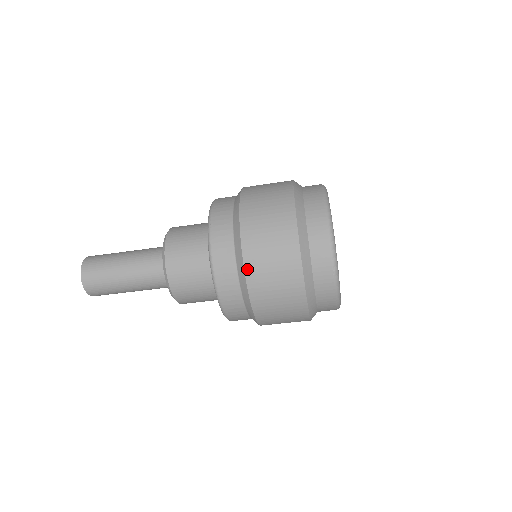
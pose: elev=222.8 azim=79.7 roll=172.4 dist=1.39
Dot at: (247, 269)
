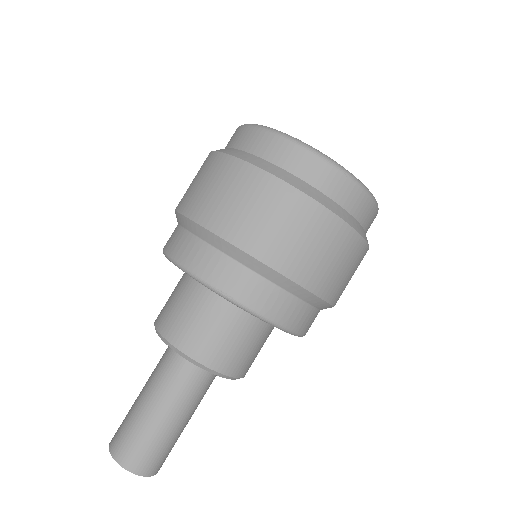
Dot at: (187, 213)
